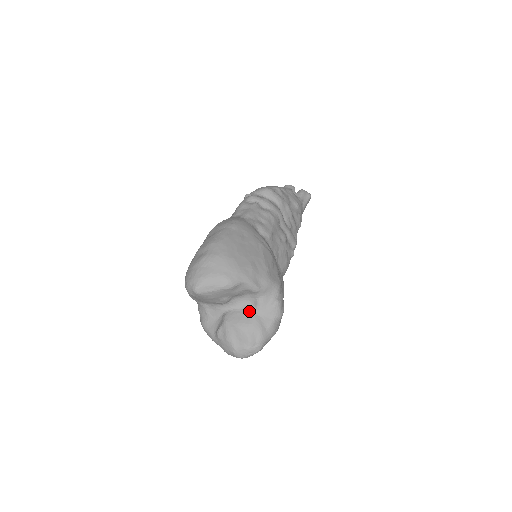
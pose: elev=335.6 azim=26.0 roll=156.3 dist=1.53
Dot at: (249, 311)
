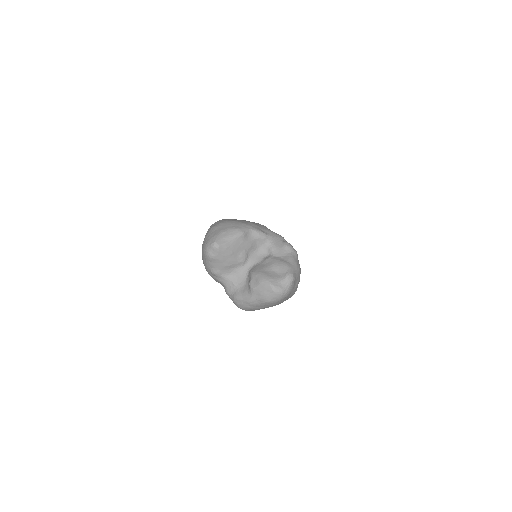
Dot at: (268, 258)
